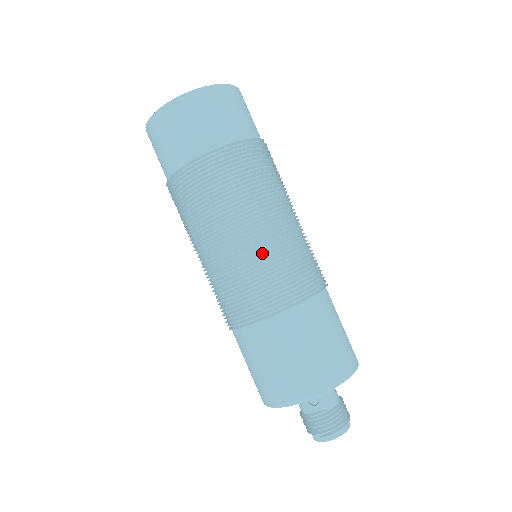
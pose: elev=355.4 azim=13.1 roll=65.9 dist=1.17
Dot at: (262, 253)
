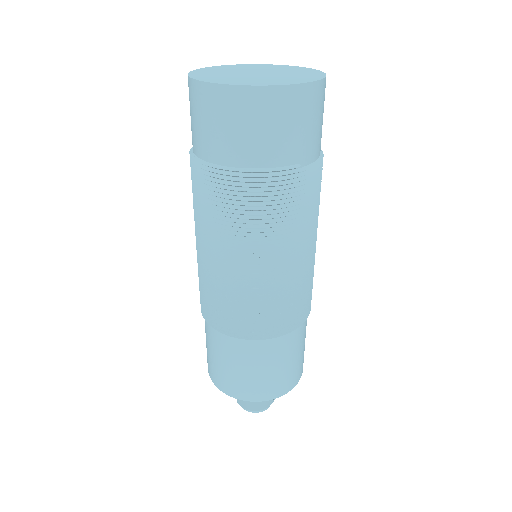
Dot at: (219, 281)
